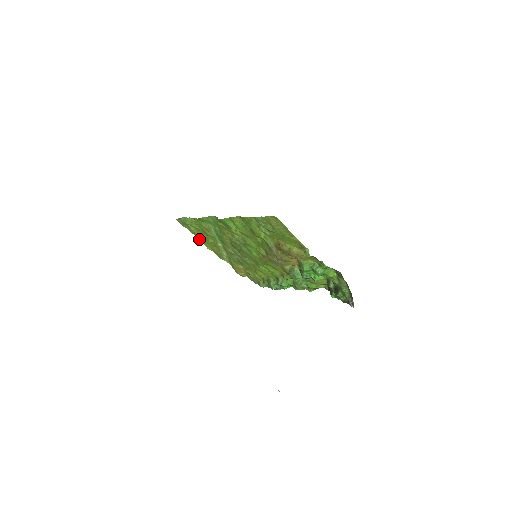
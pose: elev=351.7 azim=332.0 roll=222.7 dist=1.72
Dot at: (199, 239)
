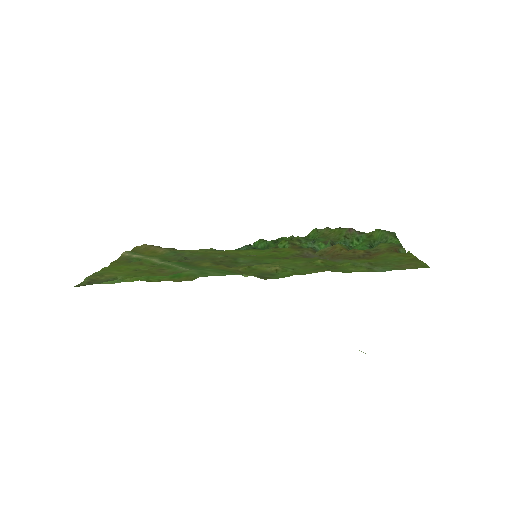
Dot at: (102, 271)
